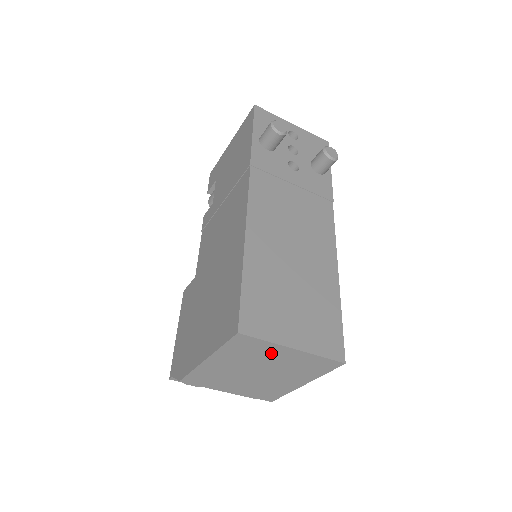
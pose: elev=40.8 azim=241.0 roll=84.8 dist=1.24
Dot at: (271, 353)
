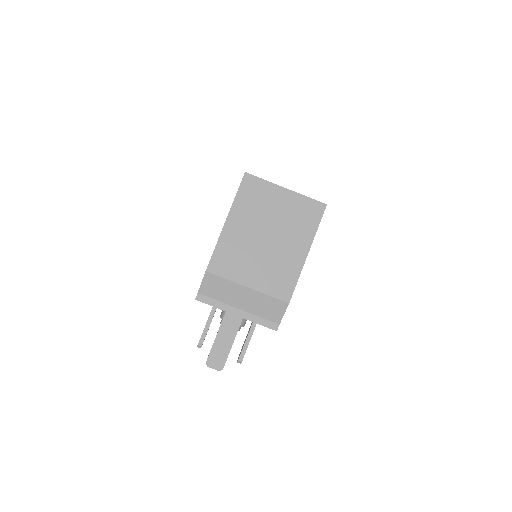
Dot at: (271, 199)
